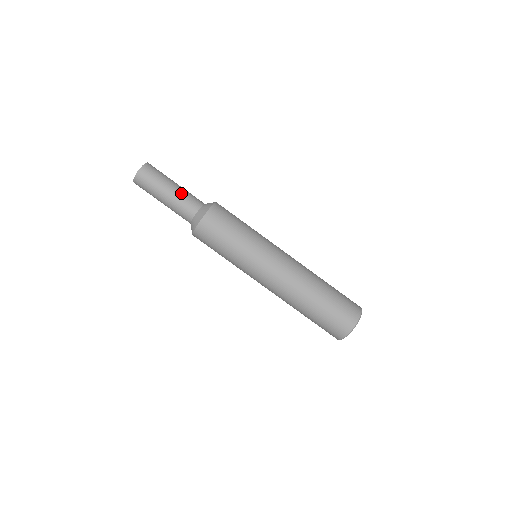
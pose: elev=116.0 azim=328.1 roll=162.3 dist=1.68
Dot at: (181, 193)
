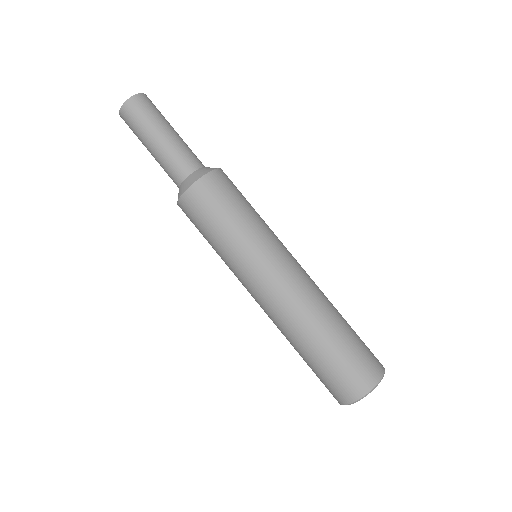
Dot at: (171, 147)
